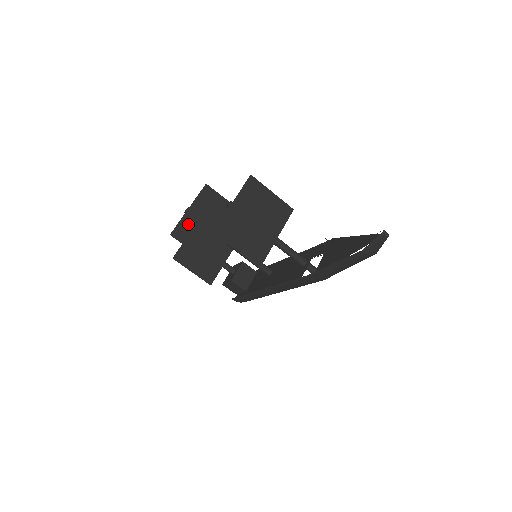
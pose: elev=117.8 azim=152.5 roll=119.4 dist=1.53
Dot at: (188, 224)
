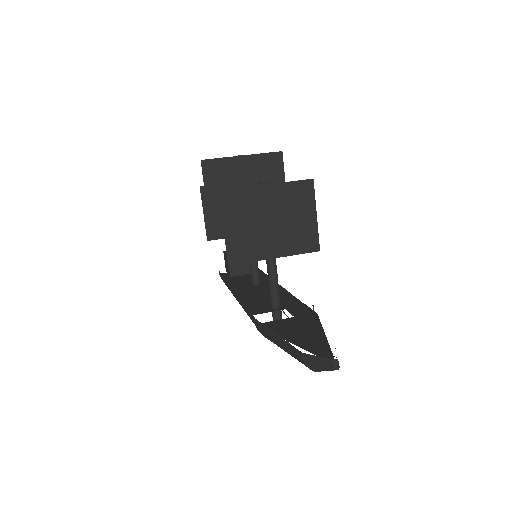
Dot at: (227, 168)
